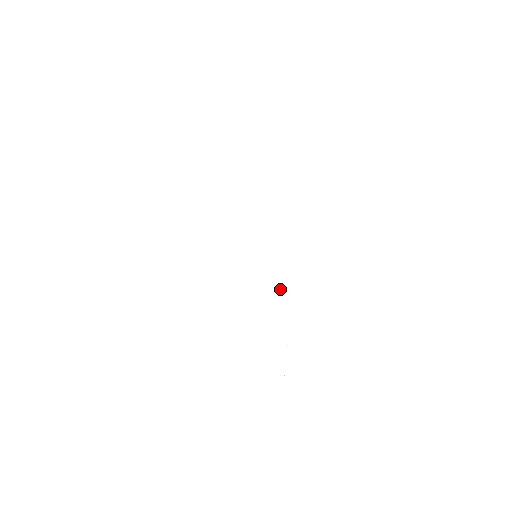
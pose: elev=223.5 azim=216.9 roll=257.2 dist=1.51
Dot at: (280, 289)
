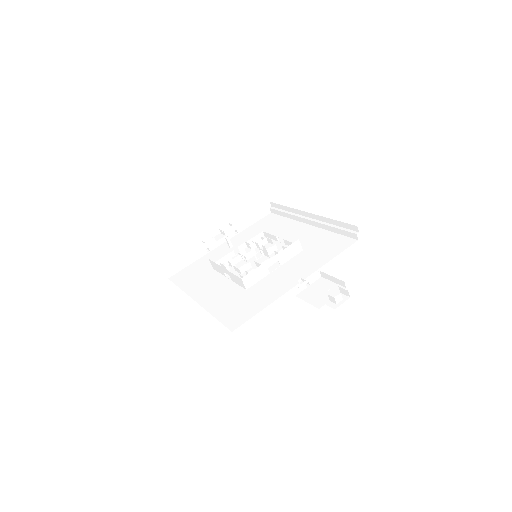
Dot at: (289, 253)
